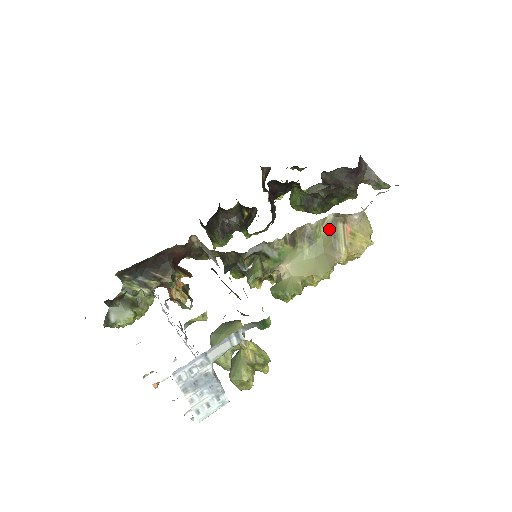
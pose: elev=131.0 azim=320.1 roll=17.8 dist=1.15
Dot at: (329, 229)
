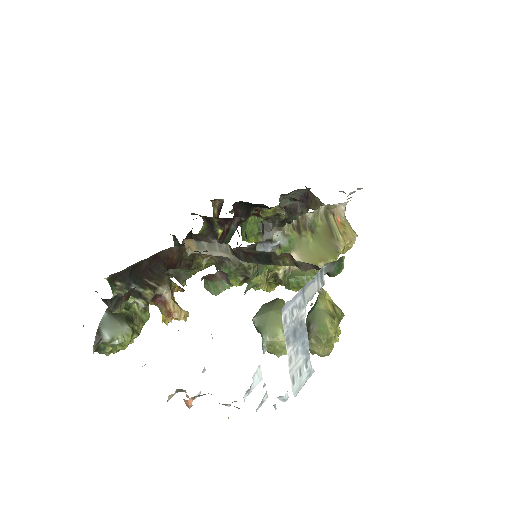
Dot at: (323, 220)
